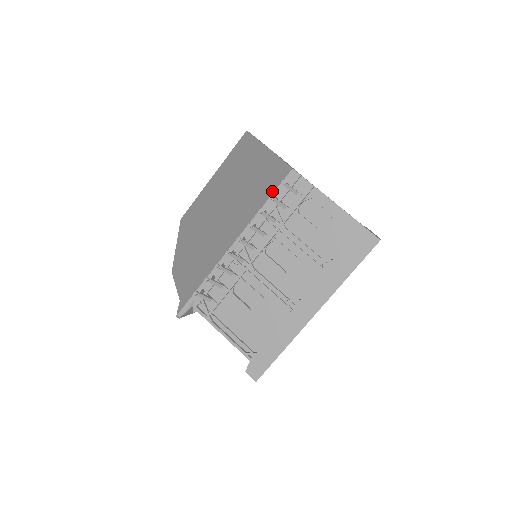
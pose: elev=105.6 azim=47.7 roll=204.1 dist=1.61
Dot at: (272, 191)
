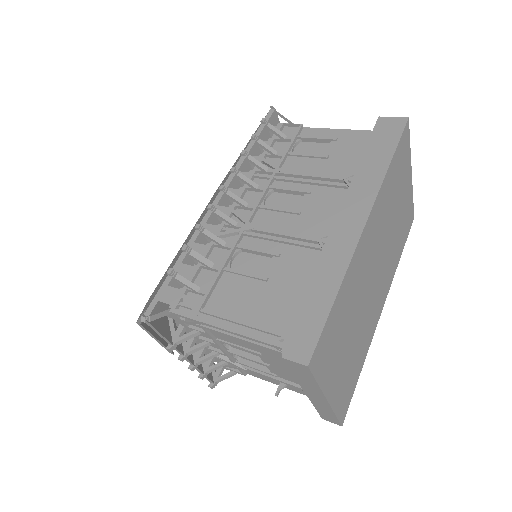
Dot at: occluded
